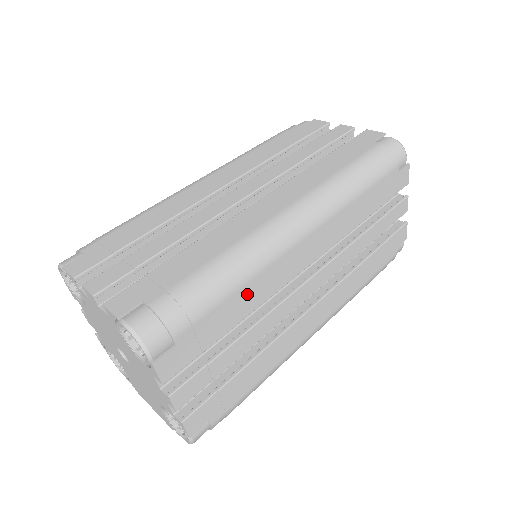
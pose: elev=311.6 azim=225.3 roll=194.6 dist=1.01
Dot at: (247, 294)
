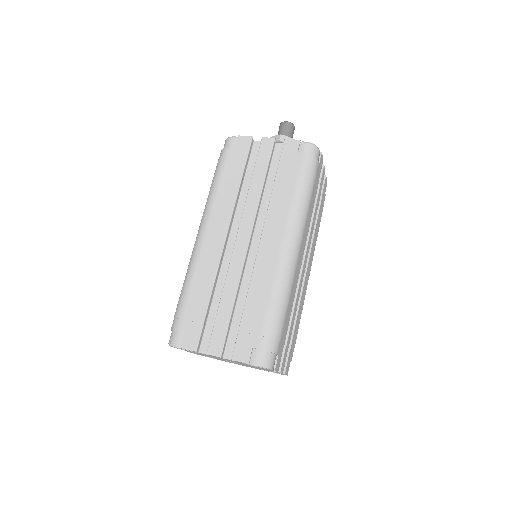
Dot at: (290, 304)
